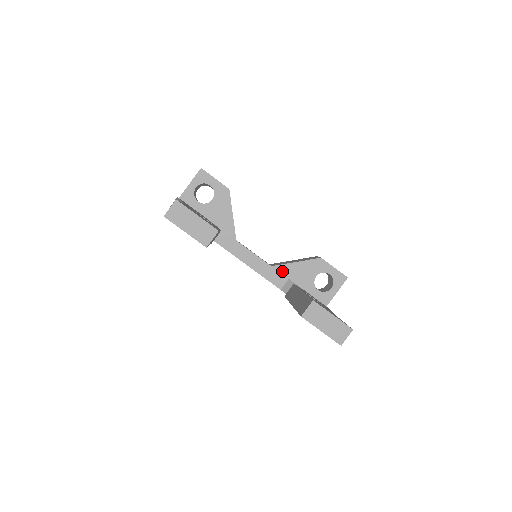
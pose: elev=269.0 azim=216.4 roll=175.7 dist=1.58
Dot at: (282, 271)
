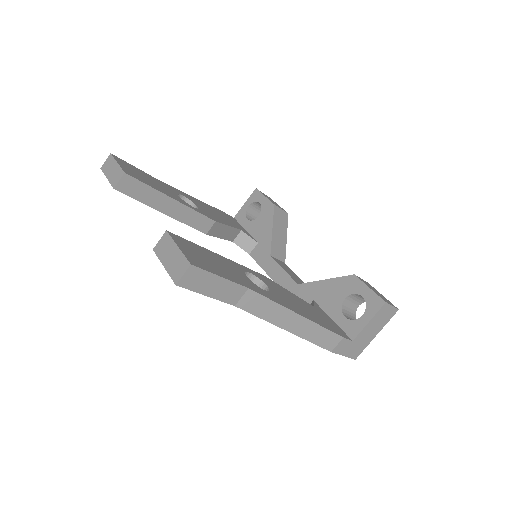
Dot at: (308, 290)
